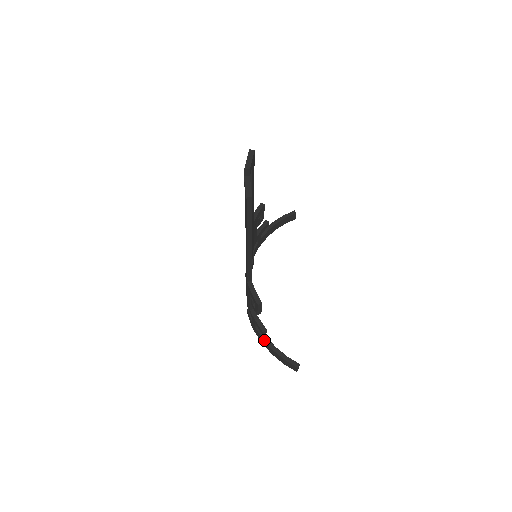
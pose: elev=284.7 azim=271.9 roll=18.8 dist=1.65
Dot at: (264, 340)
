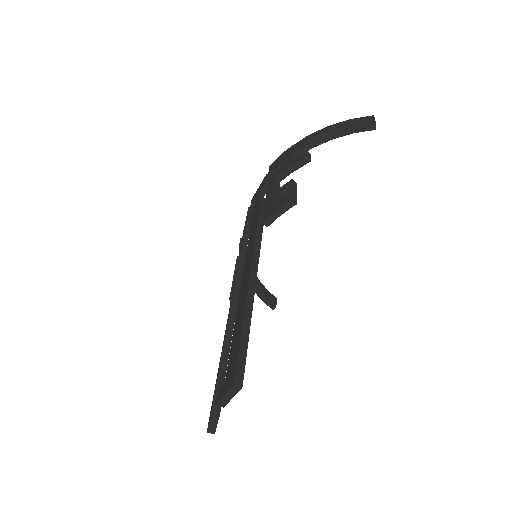
Dot at: occluded
